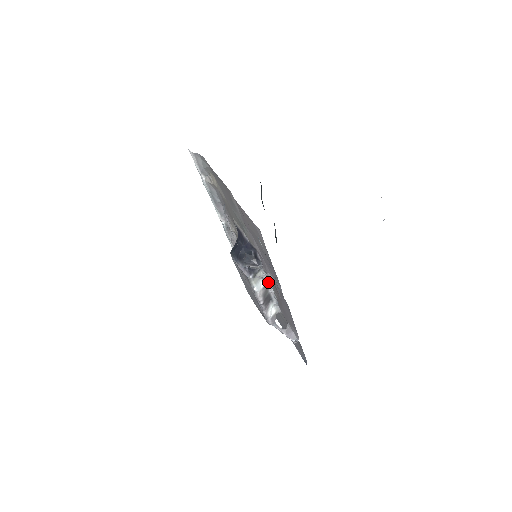
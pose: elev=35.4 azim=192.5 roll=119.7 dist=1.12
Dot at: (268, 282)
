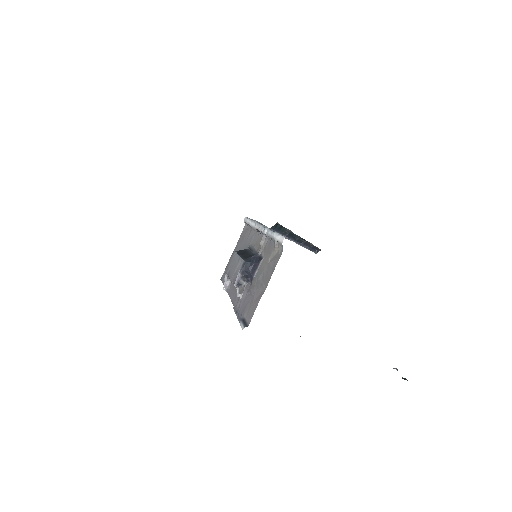
Dot at: occluded
